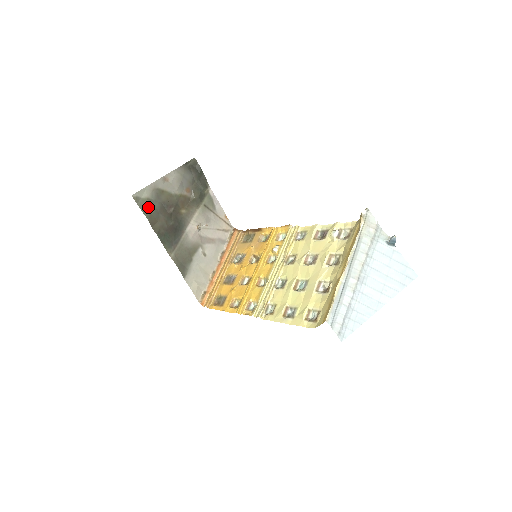
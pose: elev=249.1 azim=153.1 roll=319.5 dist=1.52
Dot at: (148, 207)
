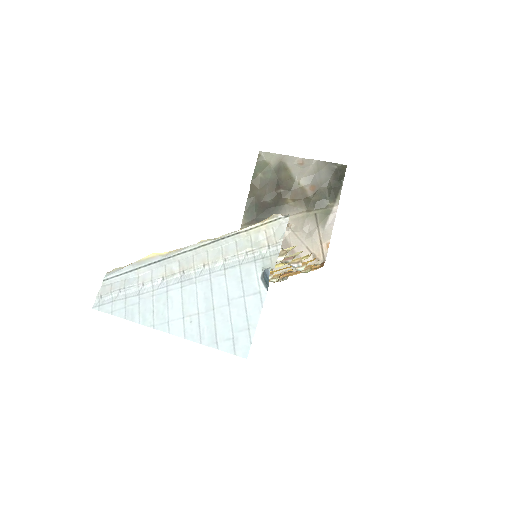
Dot at: (262, 171)
